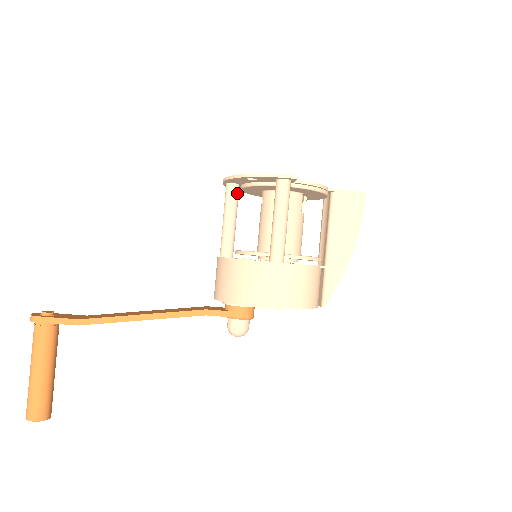
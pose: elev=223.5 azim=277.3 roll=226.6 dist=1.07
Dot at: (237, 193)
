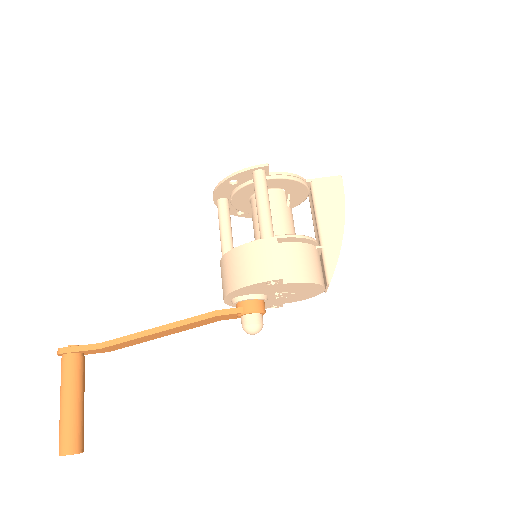
Dot at: (227, 206)
